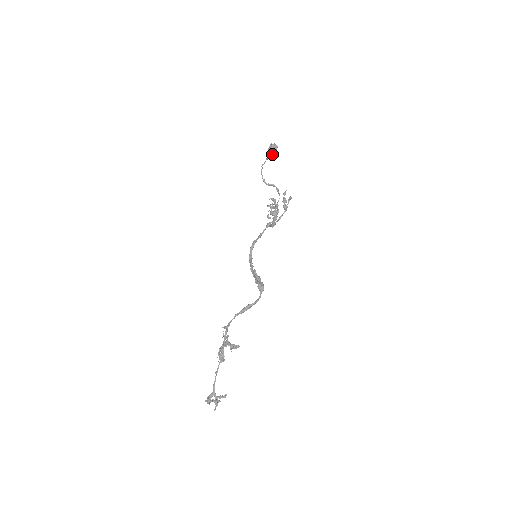
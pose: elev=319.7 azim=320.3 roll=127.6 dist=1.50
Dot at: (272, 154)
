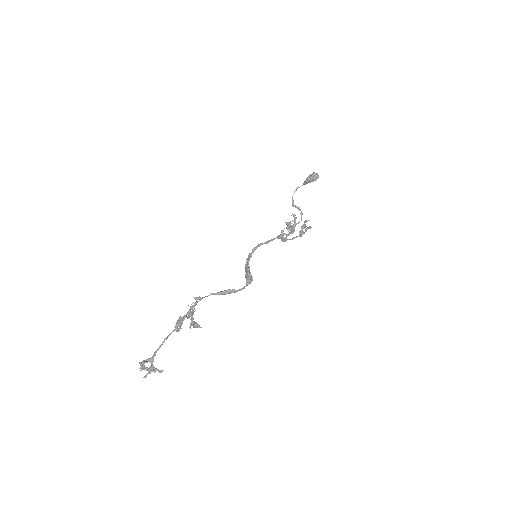
Dot at: (311, 181)
